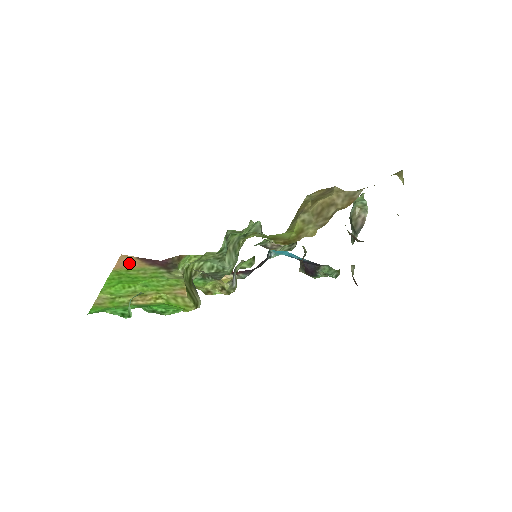
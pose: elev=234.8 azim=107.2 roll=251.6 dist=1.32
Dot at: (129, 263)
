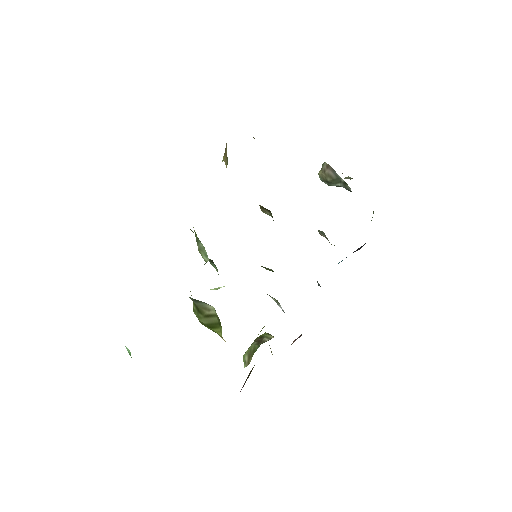
Dot at: occluded
